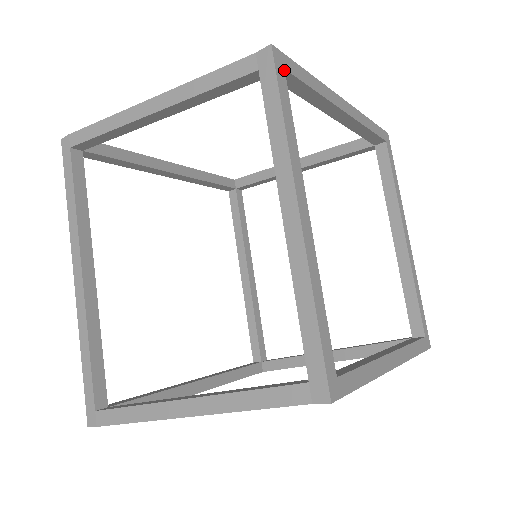
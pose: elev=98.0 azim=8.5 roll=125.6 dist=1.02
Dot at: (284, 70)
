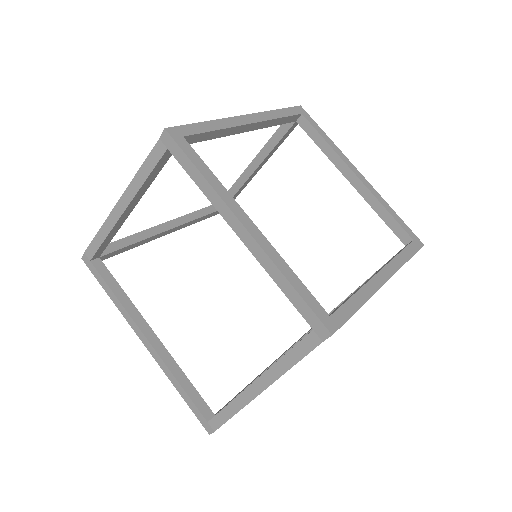
Dot at: (183, 138)
